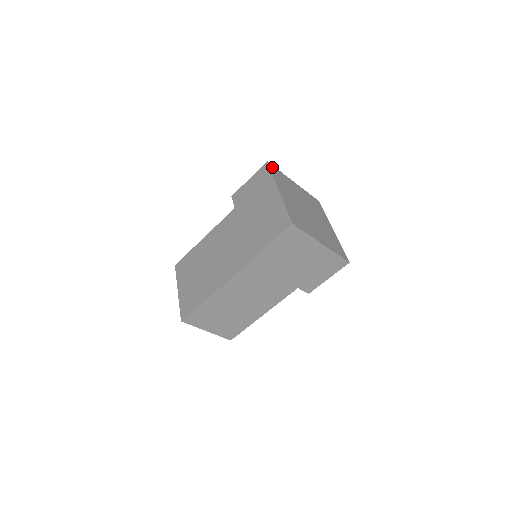
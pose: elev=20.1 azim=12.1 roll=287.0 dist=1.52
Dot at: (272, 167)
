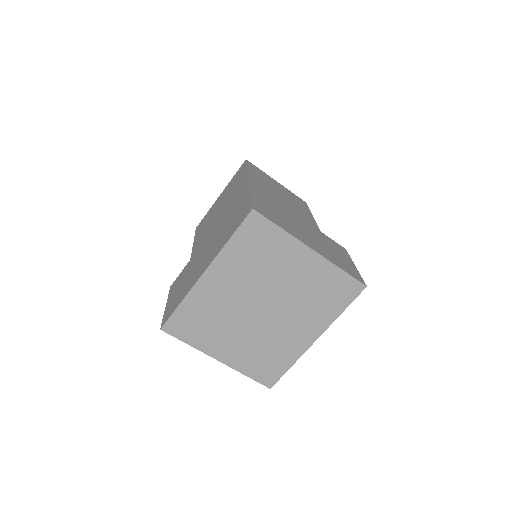
Dot at: (254, 221)
